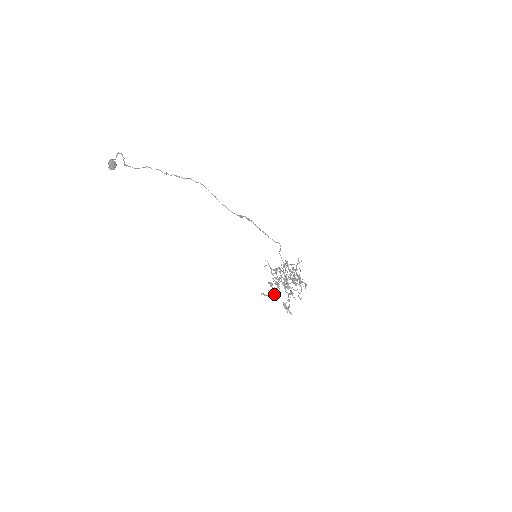
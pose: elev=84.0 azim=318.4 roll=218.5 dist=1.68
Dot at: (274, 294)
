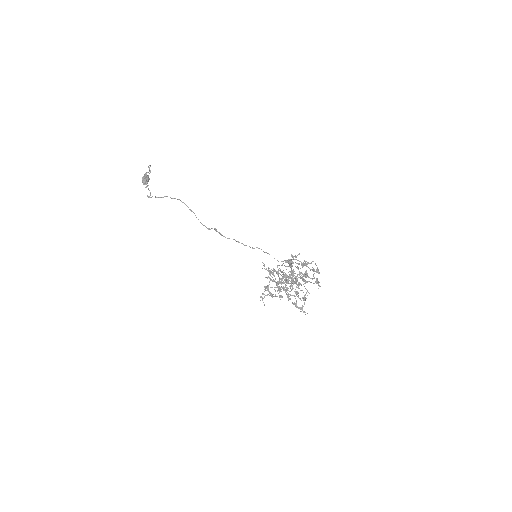
Dot at: (279, 295)
